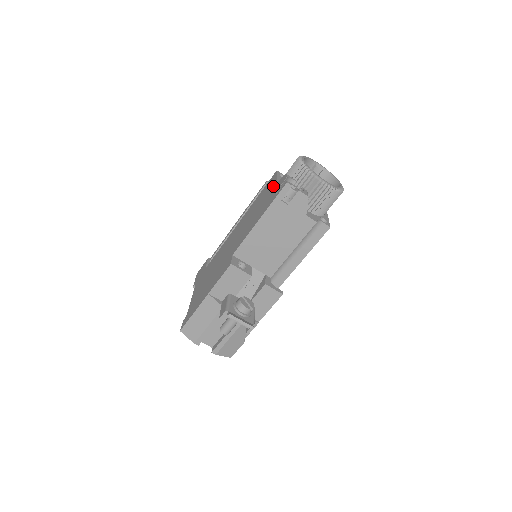
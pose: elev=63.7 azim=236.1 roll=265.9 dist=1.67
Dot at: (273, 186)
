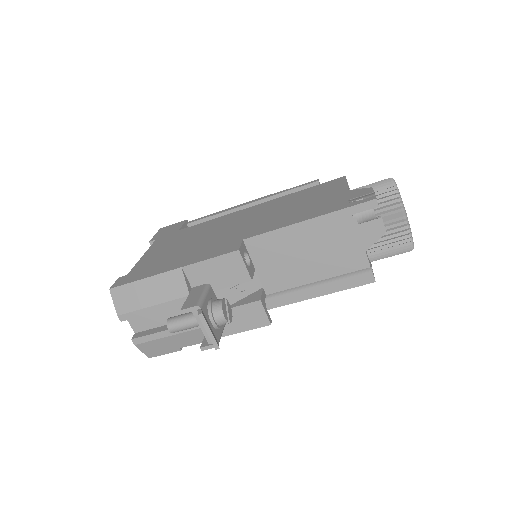
Dot at: (341, 191)
